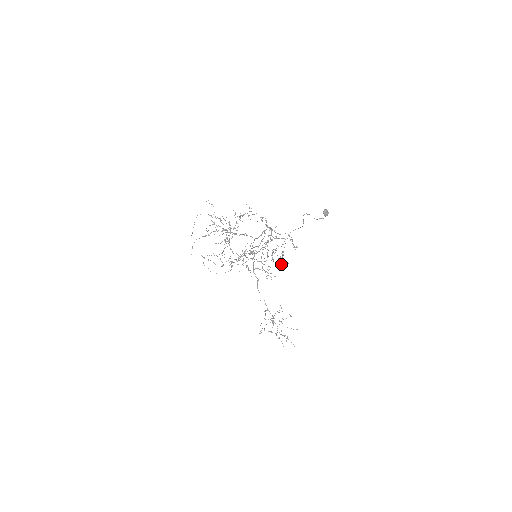
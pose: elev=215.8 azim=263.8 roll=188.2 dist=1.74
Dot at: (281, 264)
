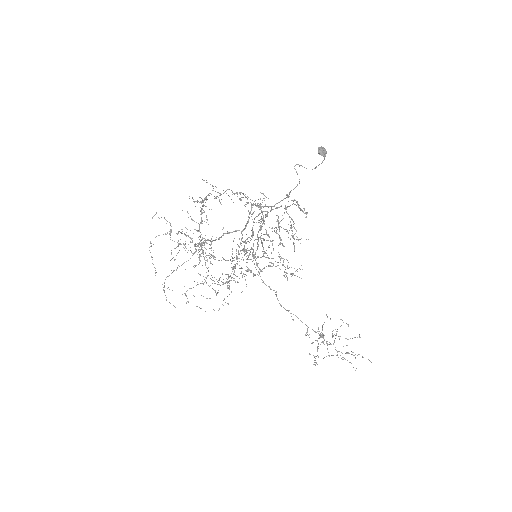
Dot at: occluded
